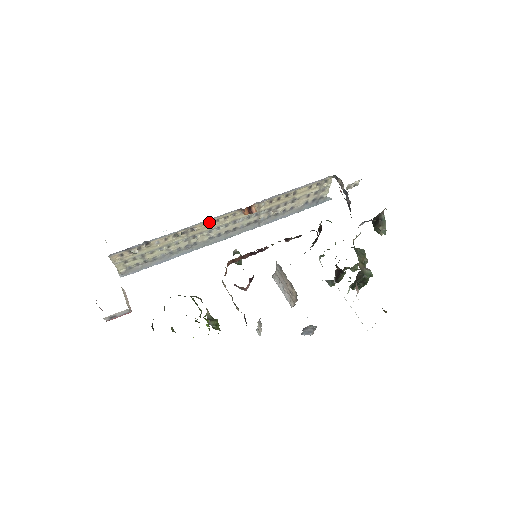
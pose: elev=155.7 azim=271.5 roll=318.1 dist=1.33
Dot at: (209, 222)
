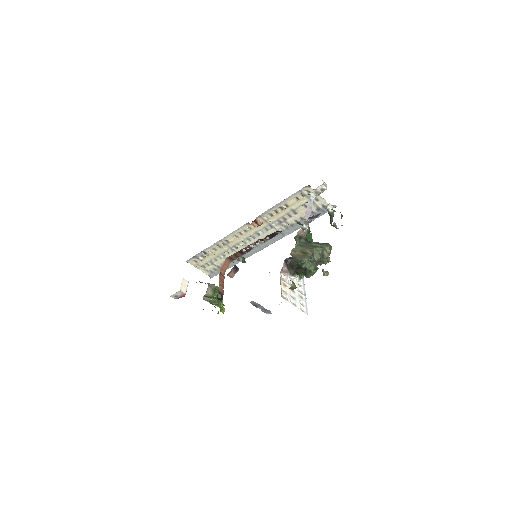
Dot at: (236, 235)
